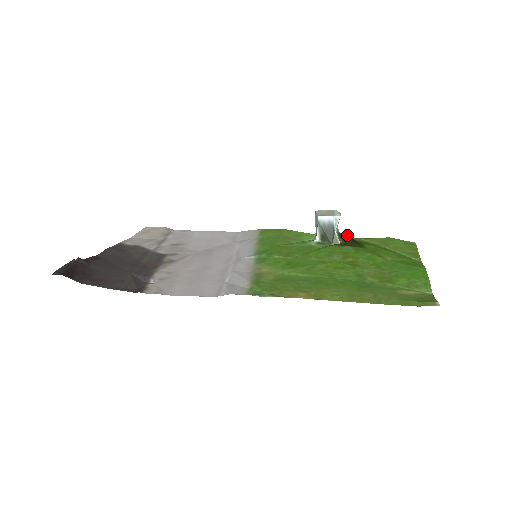
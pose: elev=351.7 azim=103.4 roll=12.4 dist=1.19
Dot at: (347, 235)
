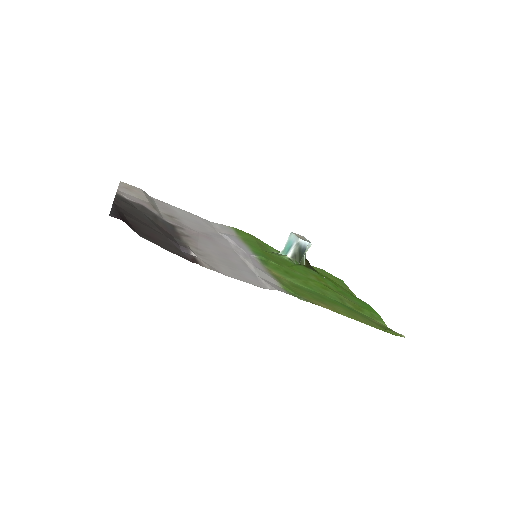
Dot at: (307, 260)
